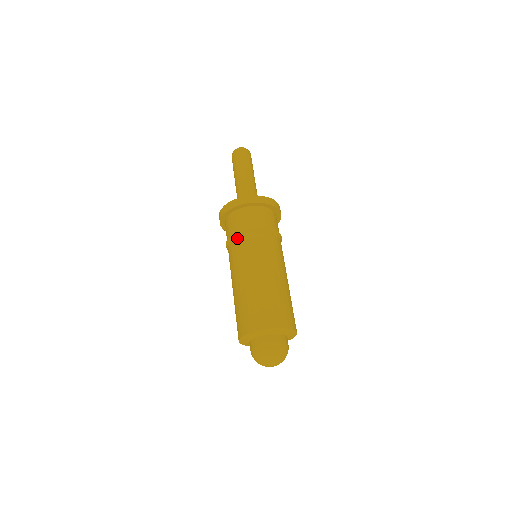
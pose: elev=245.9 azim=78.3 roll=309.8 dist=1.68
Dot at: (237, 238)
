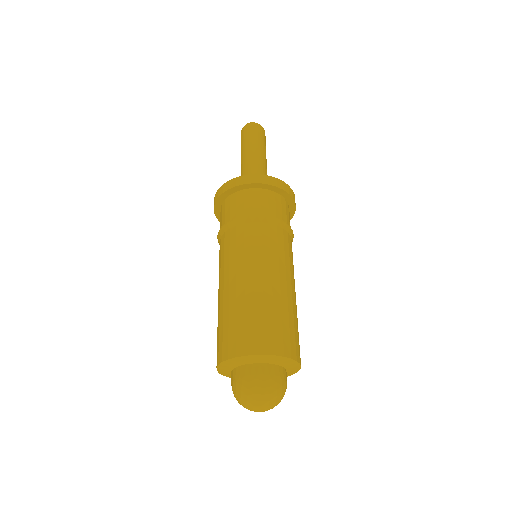
Dot at: (241, 224)
